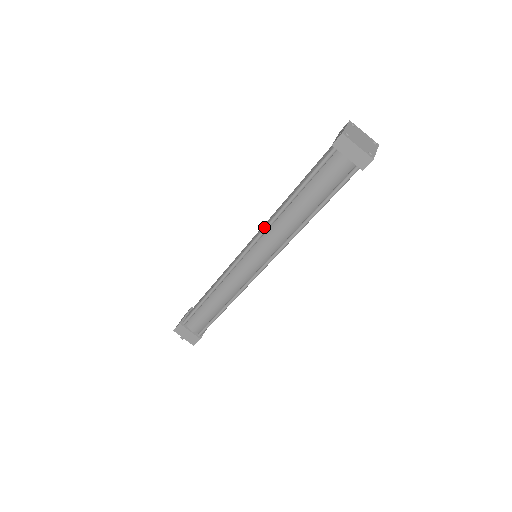
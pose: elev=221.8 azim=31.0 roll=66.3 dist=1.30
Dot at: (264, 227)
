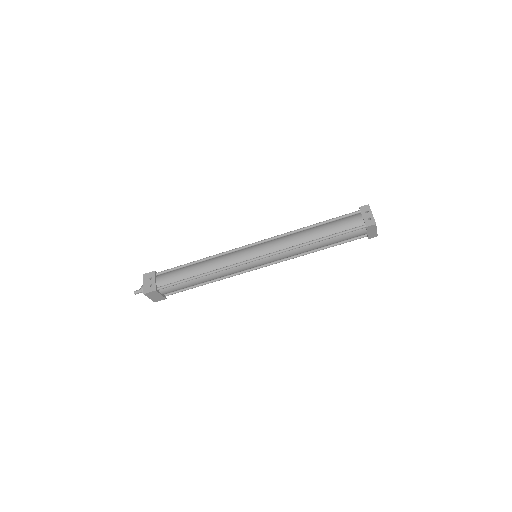
Dot at: (286, 249)
